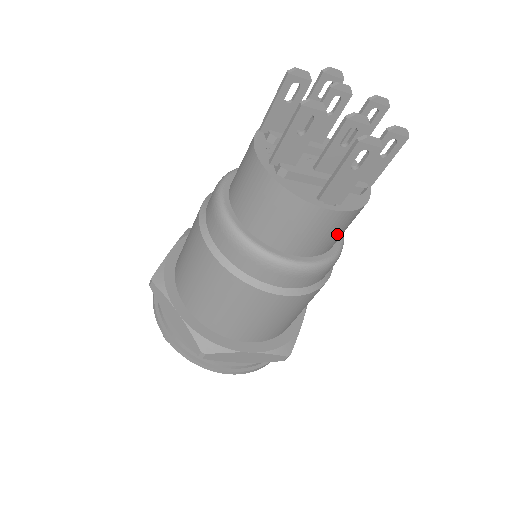
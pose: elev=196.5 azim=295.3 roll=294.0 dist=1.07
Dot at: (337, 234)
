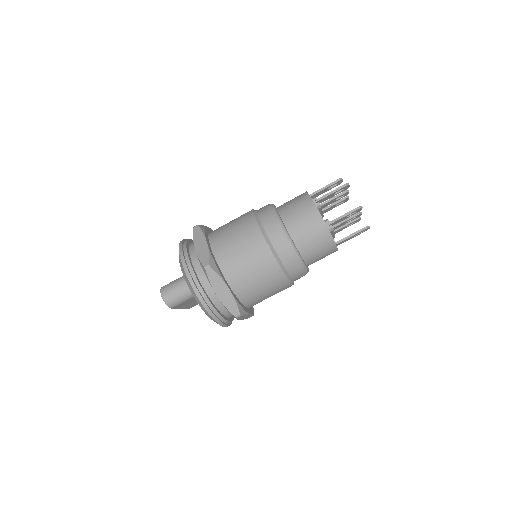
Dot at: occluded
